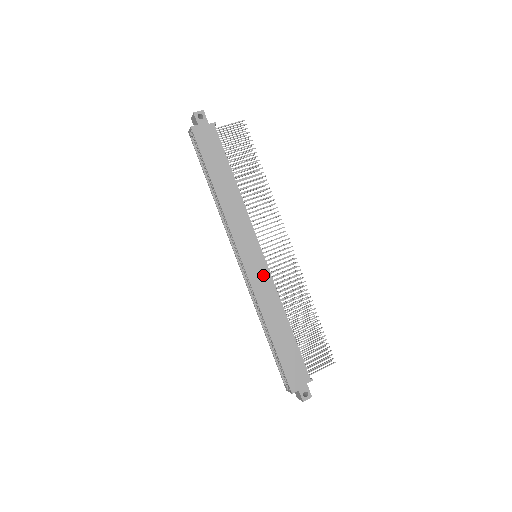
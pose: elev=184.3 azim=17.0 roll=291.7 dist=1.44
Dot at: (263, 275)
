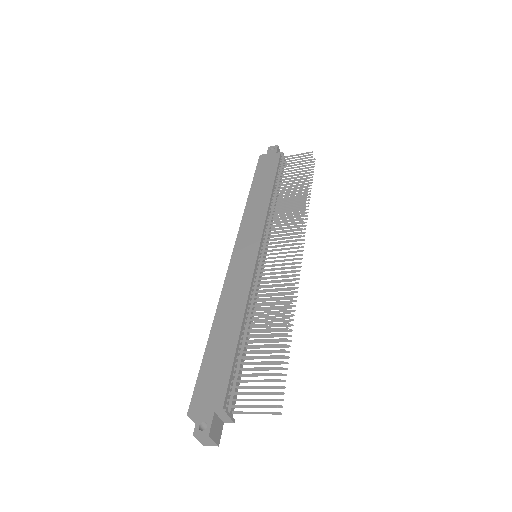
Dot at: (246, 268)
